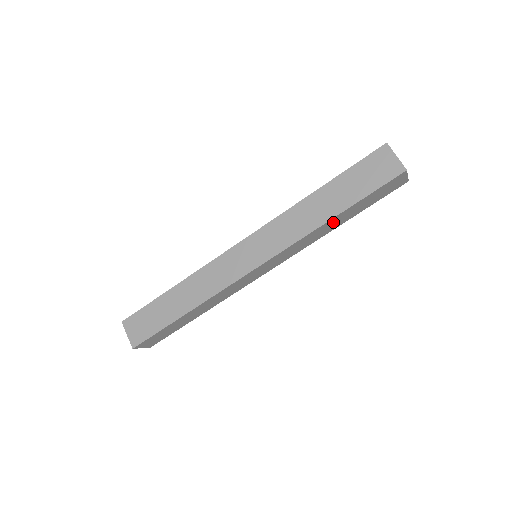
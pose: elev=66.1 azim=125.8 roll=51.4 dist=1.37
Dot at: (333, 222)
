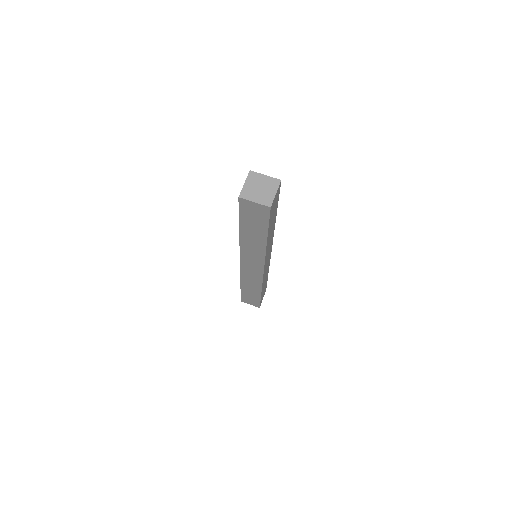
Dot at: (270, 234)
